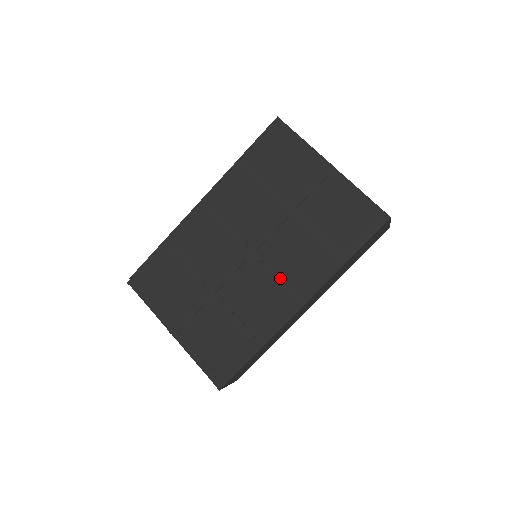
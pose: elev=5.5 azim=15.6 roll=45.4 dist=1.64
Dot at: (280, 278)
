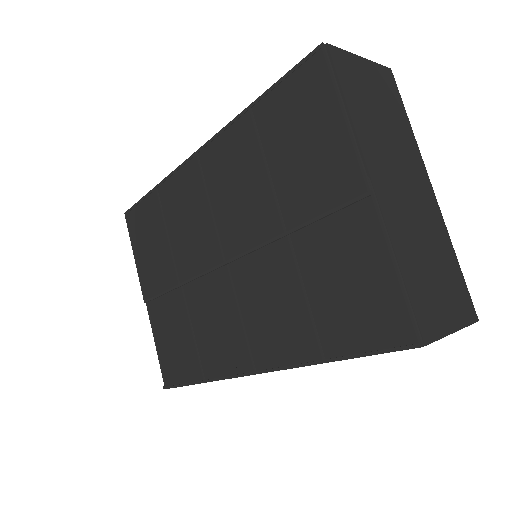
Dot at: (243, 319)
